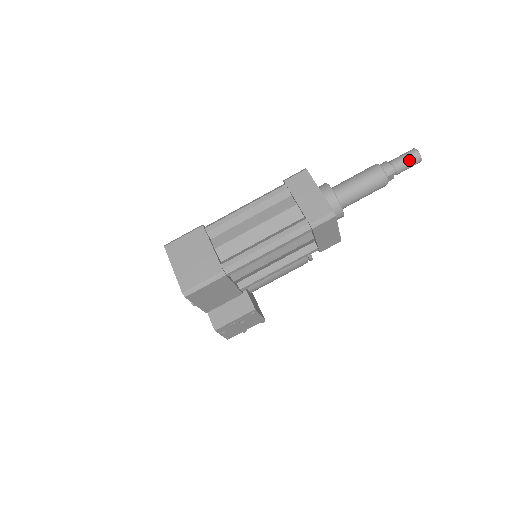
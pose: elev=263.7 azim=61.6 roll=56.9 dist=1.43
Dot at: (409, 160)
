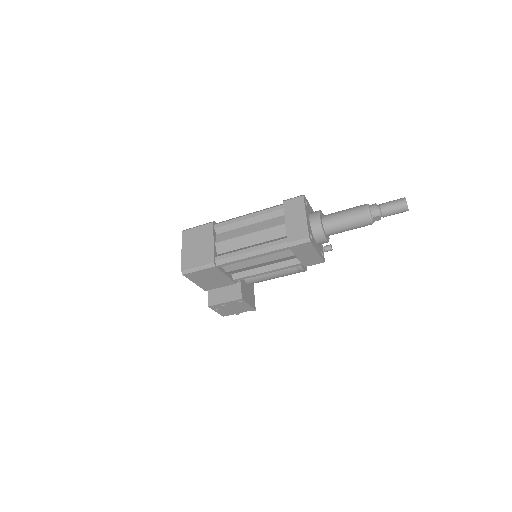
Dot at: (396, 207)
